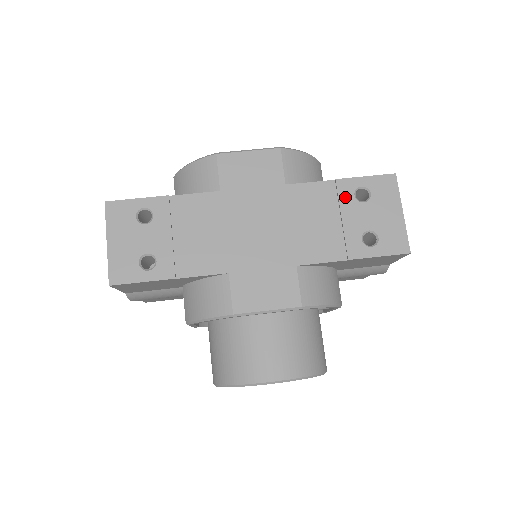
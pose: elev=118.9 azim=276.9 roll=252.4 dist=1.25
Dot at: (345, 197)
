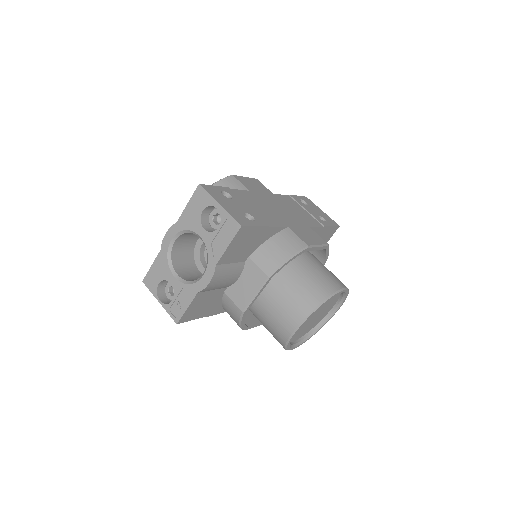
Dot at: (299, 202)
